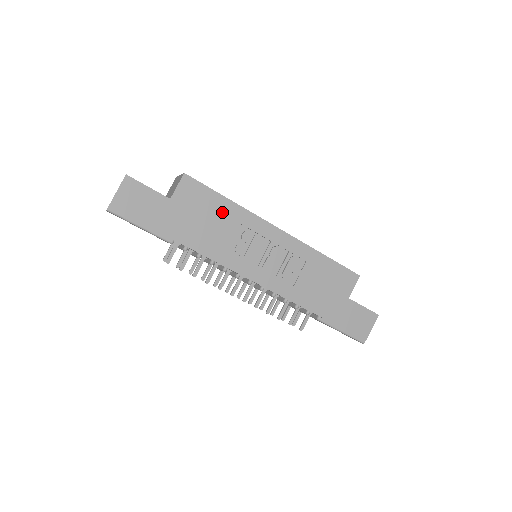
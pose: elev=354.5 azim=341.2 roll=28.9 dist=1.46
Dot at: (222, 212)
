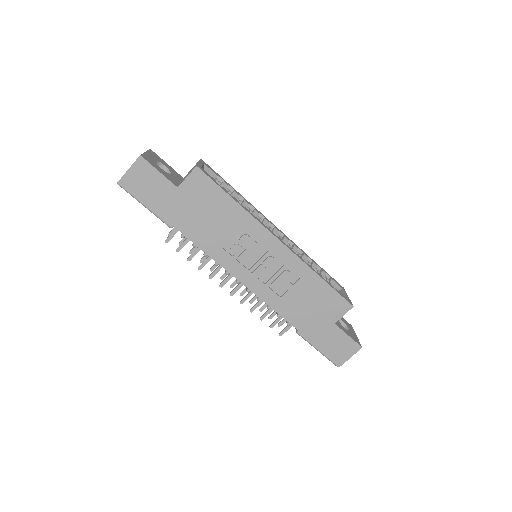
Dot at: (226, 211)
